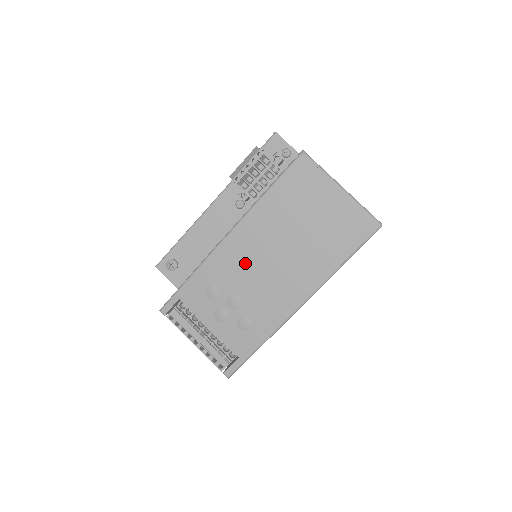
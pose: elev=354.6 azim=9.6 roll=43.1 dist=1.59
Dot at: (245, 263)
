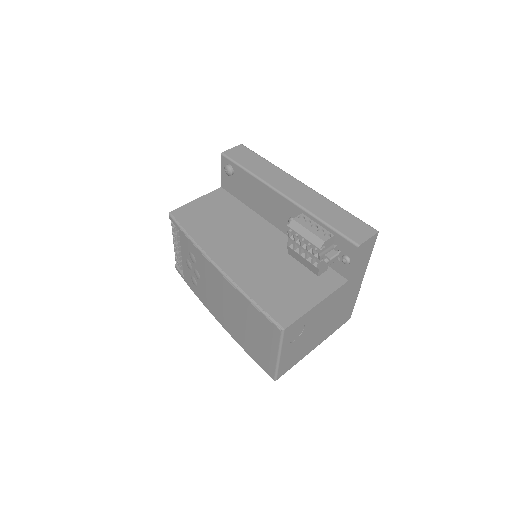
Dot at: (213, 283)
